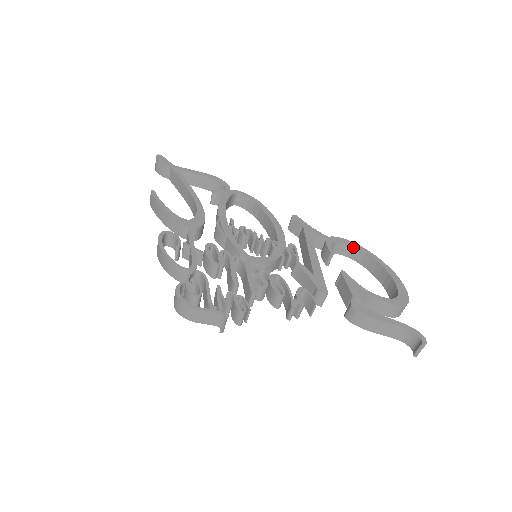
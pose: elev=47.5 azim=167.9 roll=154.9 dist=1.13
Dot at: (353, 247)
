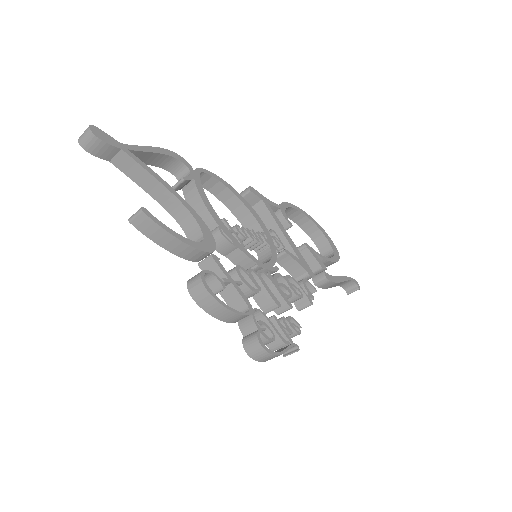
Dot at: (293, 209)
